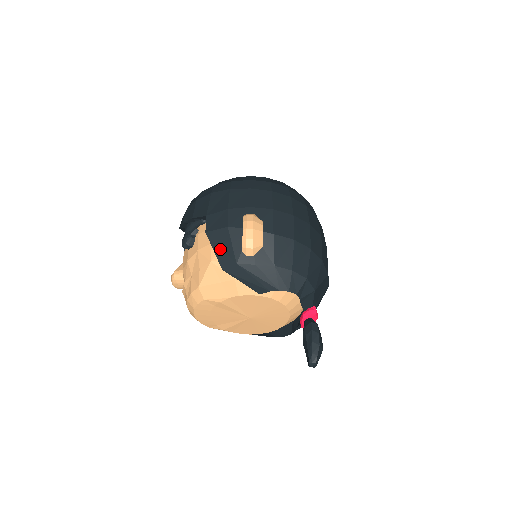
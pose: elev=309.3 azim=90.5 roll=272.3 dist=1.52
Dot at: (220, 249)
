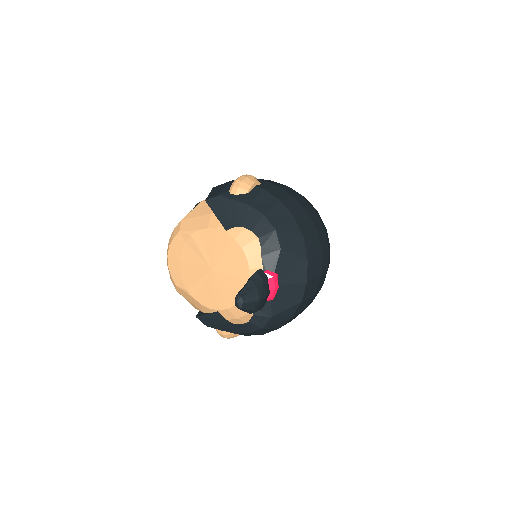
Dot at: (214, 192)
